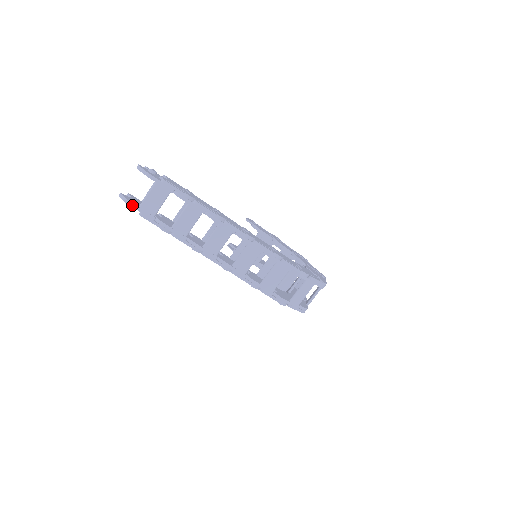
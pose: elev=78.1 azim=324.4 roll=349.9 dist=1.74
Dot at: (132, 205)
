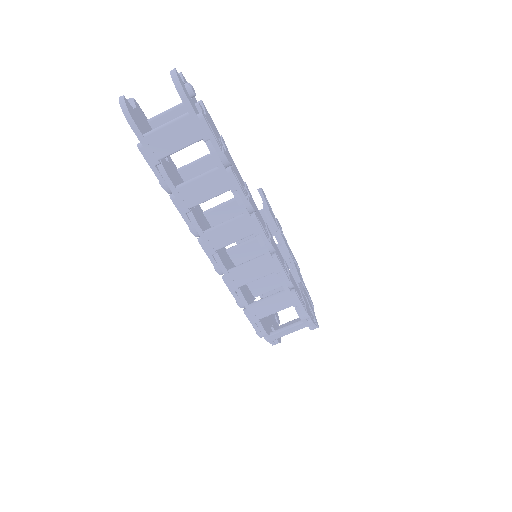
Dot at: (134, 127)
